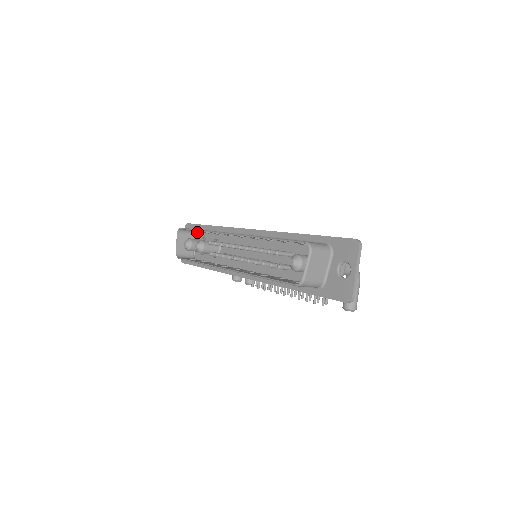
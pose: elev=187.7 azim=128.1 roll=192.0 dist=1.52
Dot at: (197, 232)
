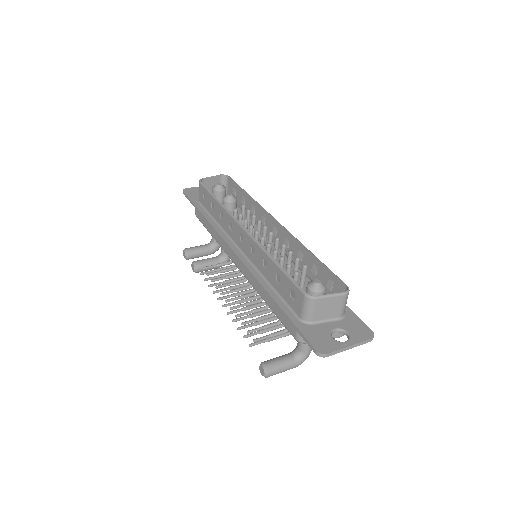
Dot at: occluded
